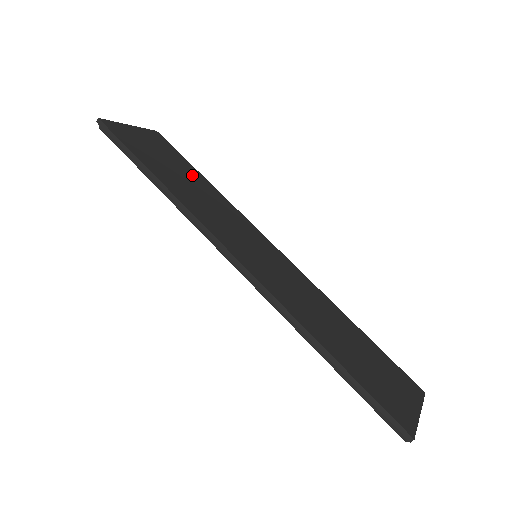
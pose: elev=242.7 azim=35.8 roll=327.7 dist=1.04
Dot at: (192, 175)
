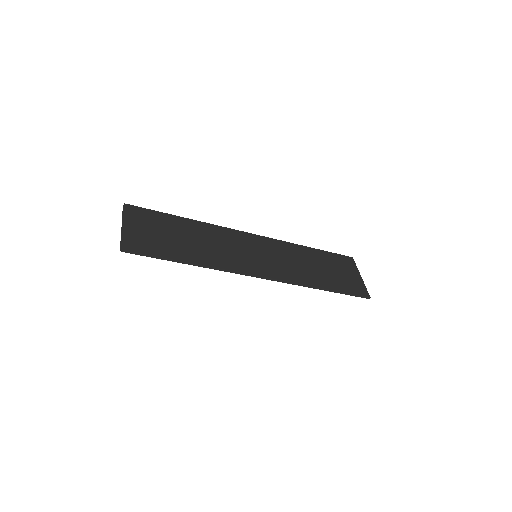
Dot at: (181, 227)
